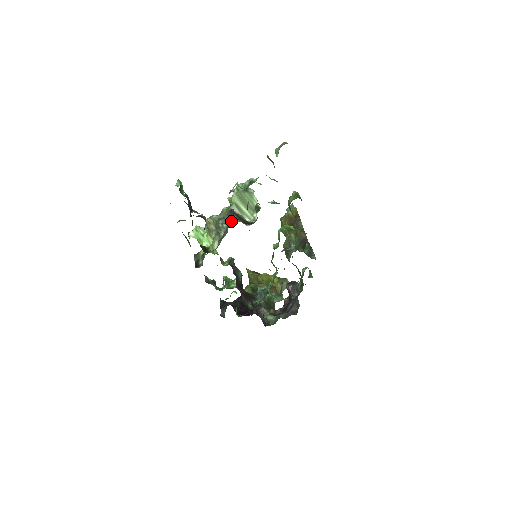
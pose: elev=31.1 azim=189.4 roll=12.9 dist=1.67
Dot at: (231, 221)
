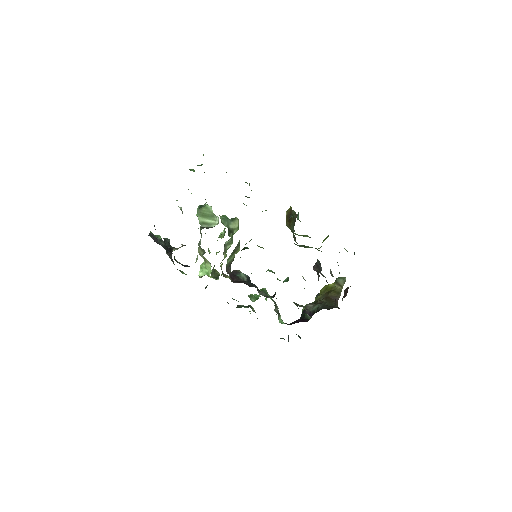
Dot at: occluded
